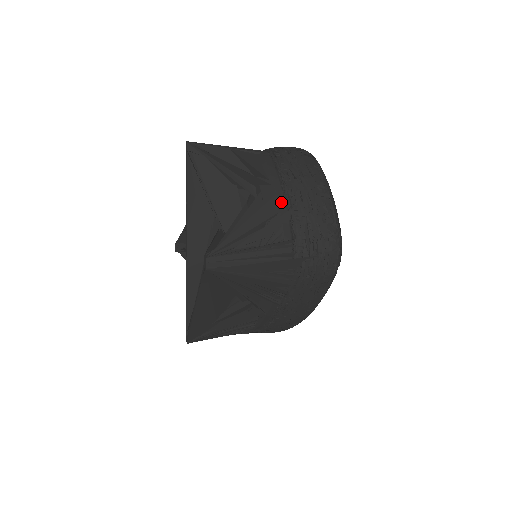
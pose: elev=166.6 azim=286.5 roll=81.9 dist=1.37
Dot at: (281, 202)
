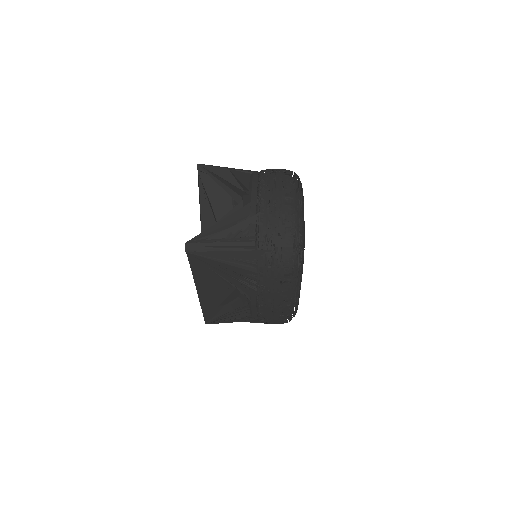
Dot at: (253, 208)
